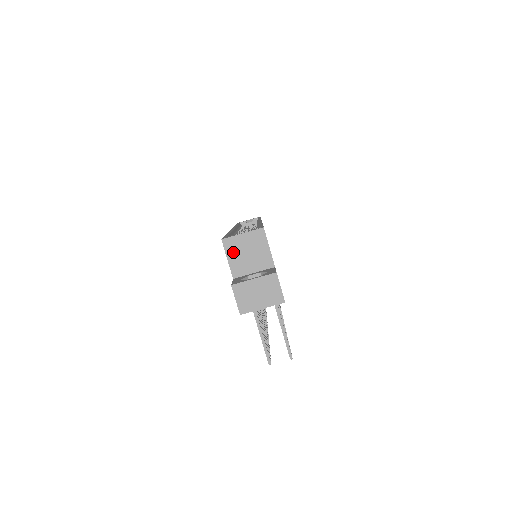
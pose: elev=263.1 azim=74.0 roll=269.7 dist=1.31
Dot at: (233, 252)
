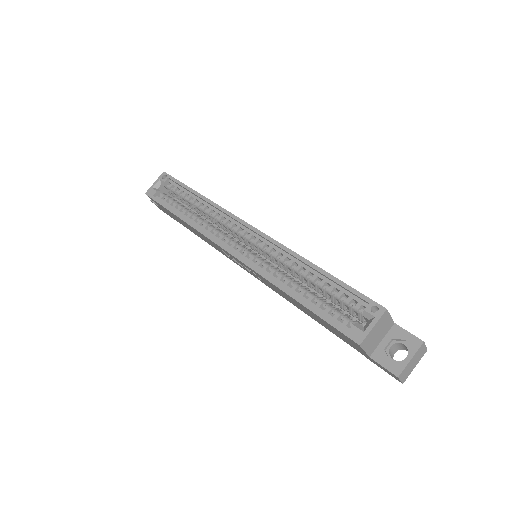
Dot at: (368, 344)
